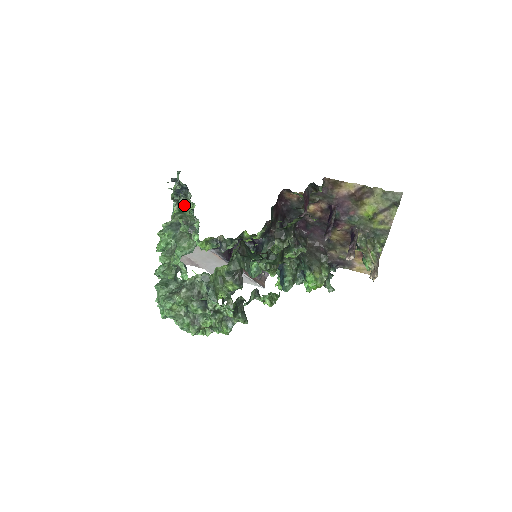
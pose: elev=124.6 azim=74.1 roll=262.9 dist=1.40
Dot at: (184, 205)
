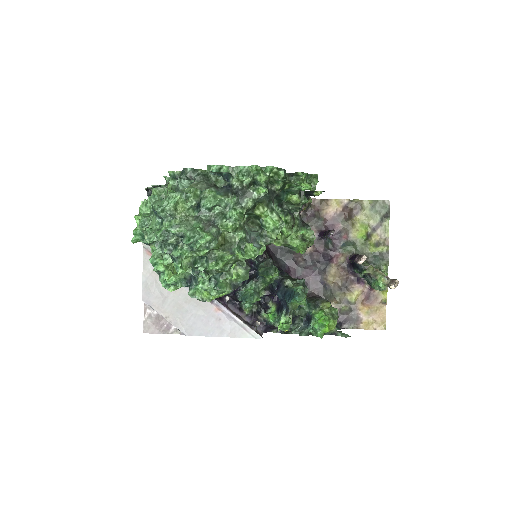
Dot at: occluded
